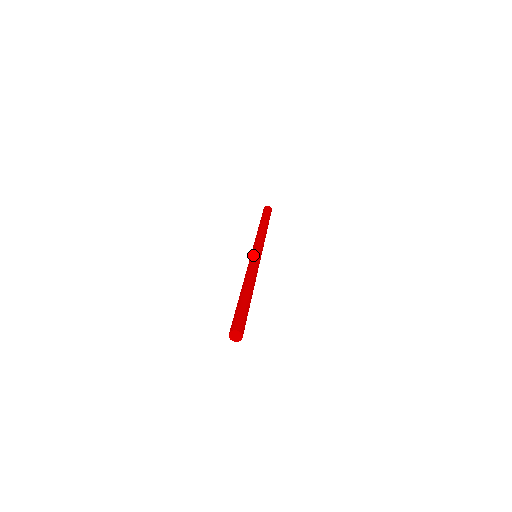
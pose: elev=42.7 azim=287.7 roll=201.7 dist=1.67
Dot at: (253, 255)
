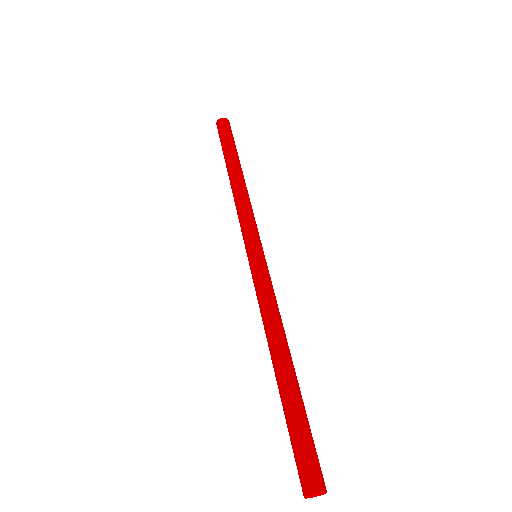
Dot at: (252, 265)
